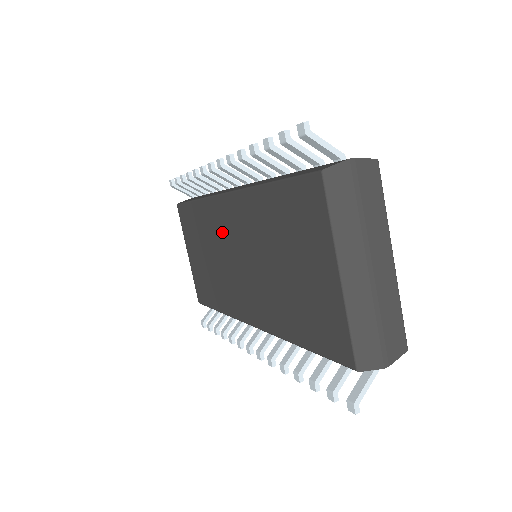
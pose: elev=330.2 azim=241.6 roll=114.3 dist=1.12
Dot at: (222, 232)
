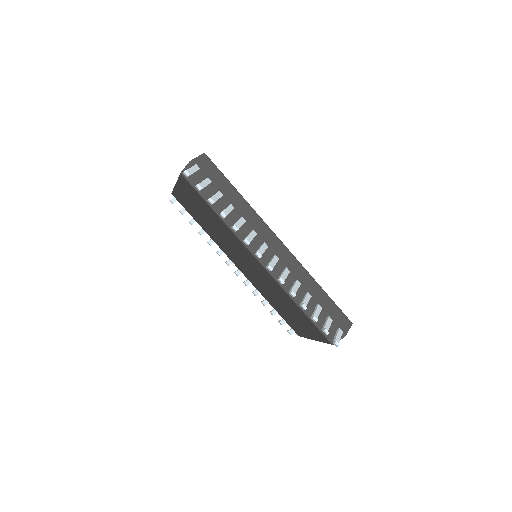
Dot at: (241, 252)
